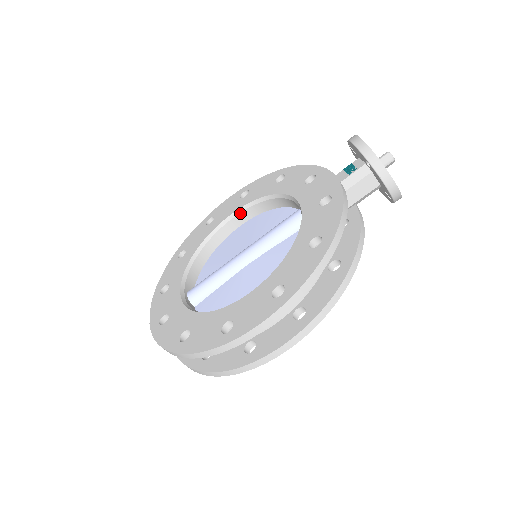
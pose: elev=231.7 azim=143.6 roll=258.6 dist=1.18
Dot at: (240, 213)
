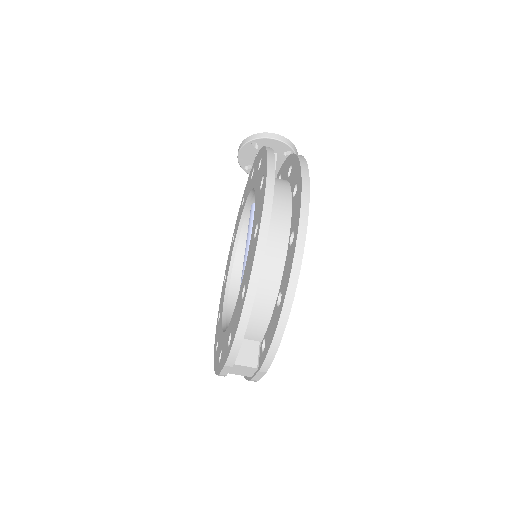
Dot at: (230, 281)
